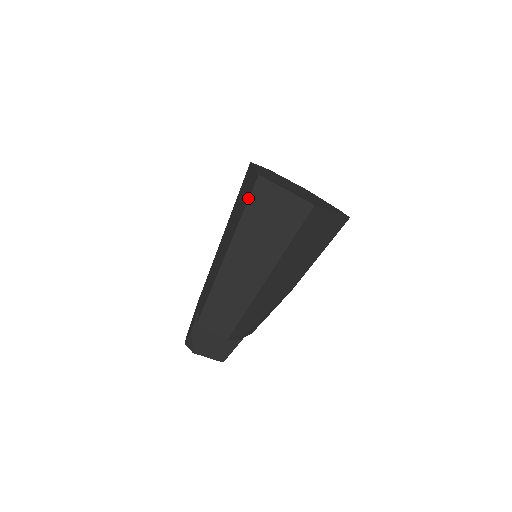
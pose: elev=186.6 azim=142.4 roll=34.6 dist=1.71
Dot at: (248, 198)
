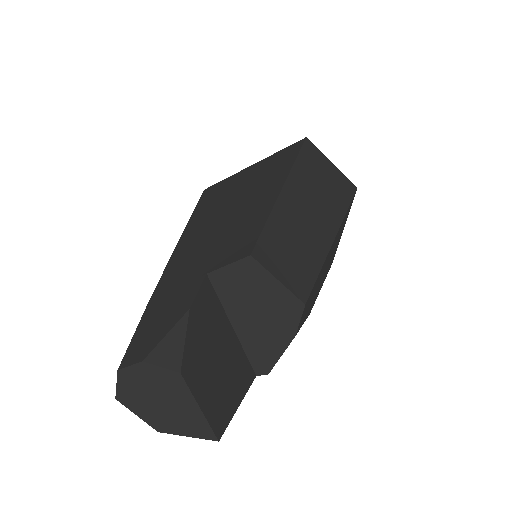
Dot at: (298, 148)
